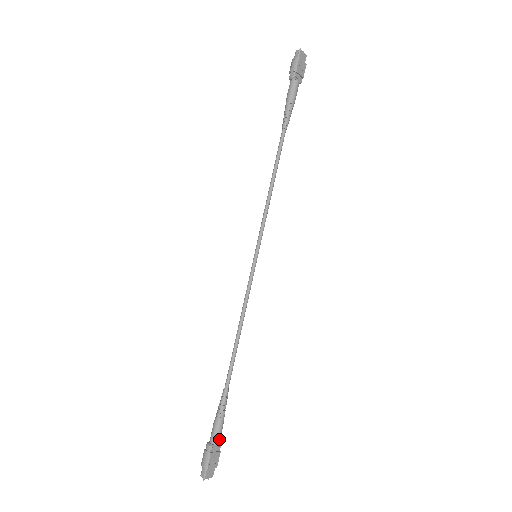
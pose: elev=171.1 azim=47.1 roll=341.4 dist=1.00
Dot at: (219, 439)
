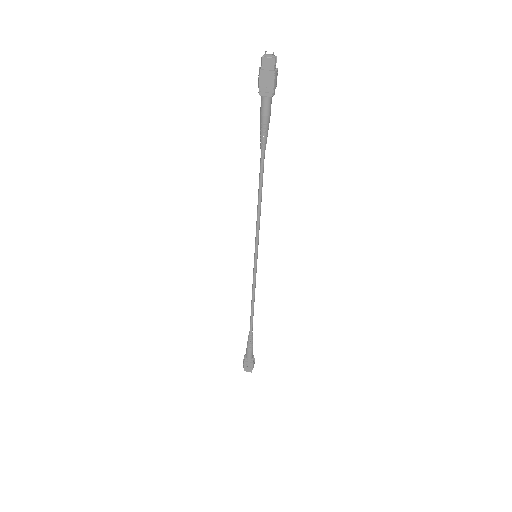
Dot at: (249, 357)
